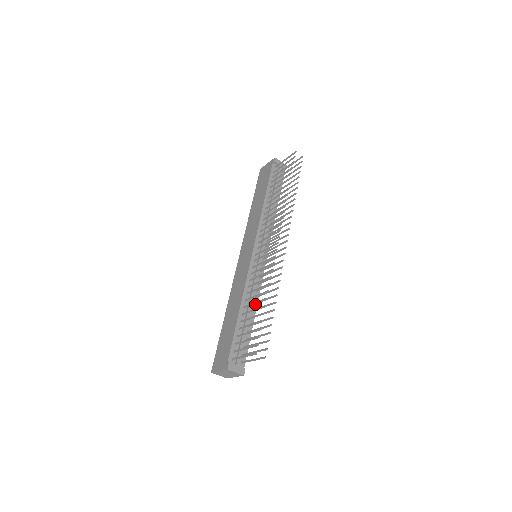
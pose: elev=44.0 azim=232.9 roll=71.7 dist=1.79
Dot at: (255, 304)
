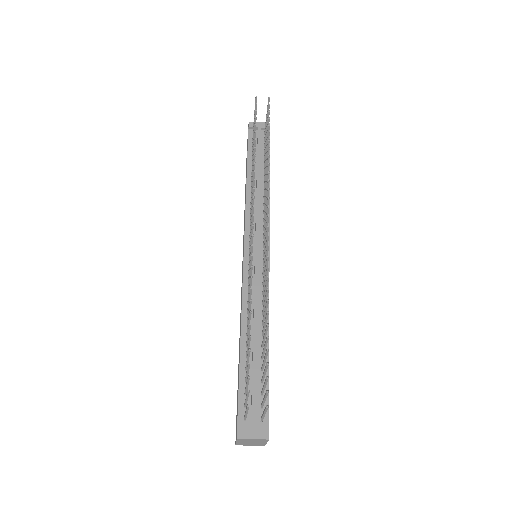
Dot at: occluded
